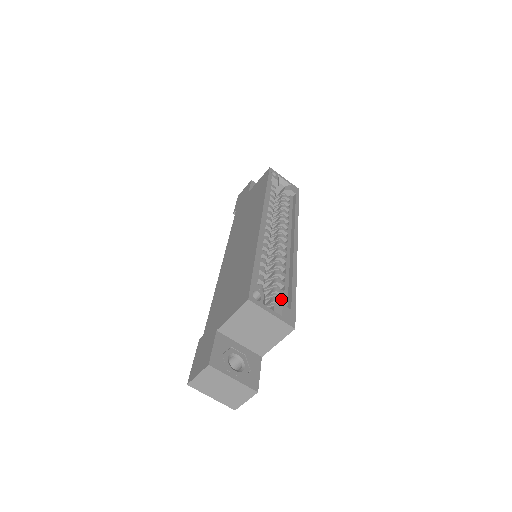
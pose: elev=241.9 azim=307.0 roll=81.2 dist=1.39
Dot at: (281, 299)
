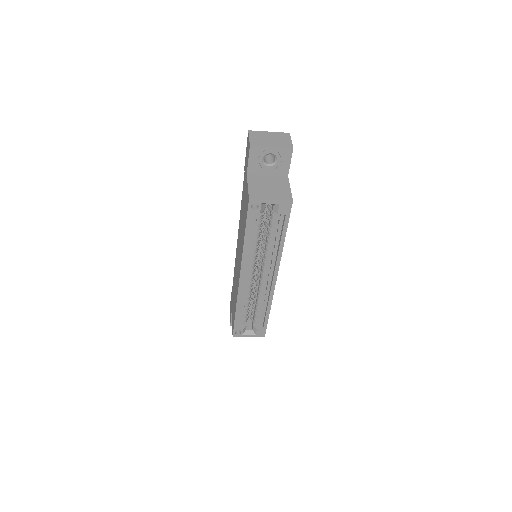
Dot at: (259, 320)
